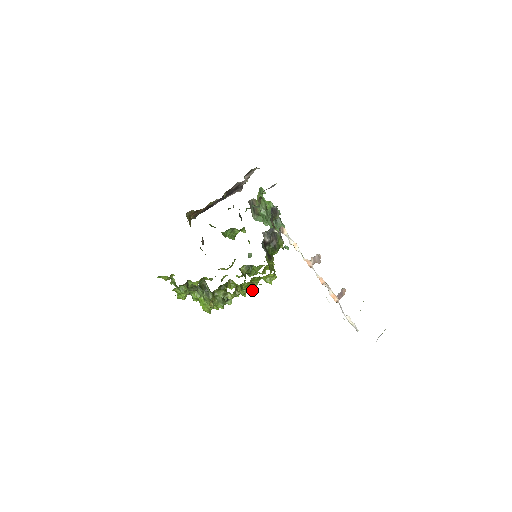
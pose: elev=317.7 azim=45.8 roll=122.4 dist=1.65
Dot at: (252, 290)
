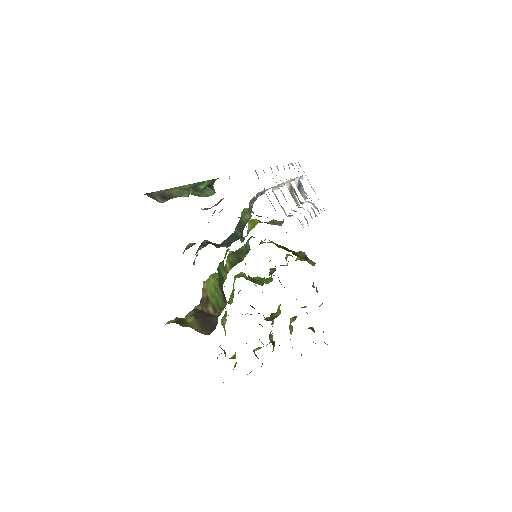
Dot at: occluded
